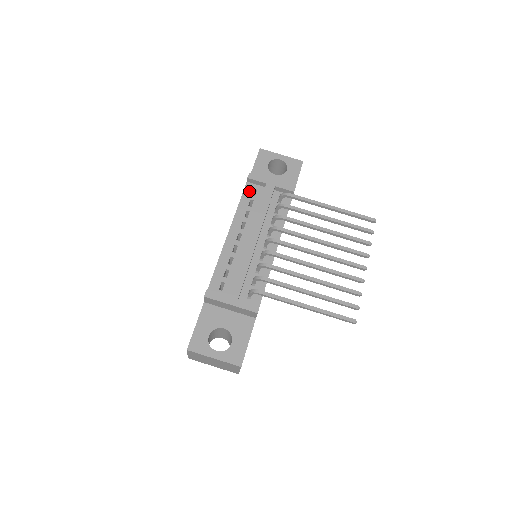
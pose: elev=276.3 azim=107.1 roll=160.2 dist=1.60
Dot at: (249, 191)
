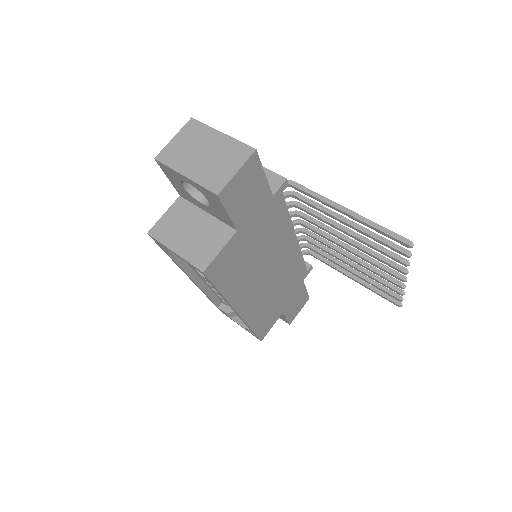
Dot at: occluded
